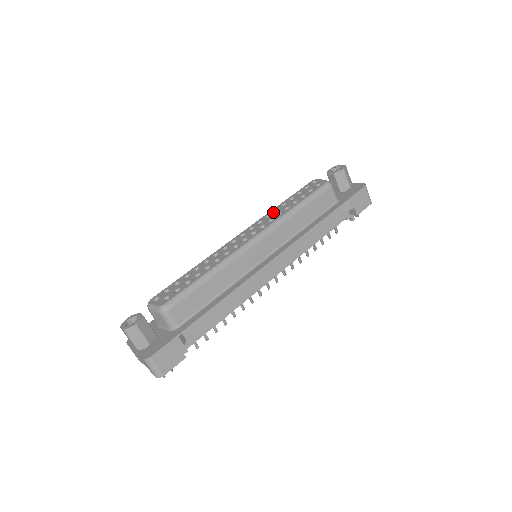
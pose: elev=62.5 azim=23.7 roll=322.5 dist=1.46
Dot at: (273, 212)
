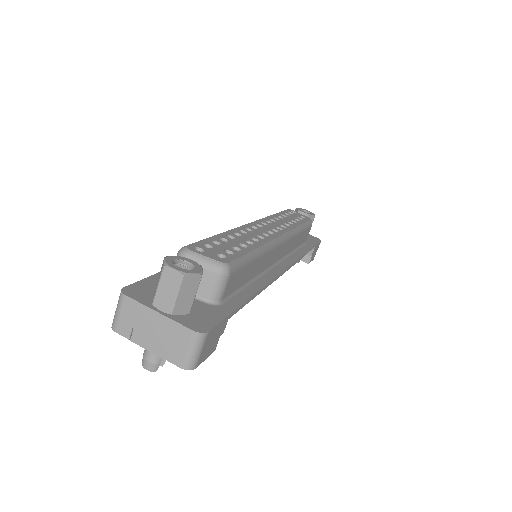
Dot at: (276, 219)
